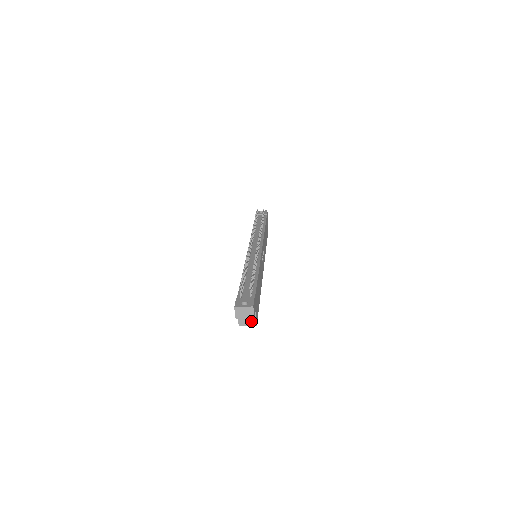
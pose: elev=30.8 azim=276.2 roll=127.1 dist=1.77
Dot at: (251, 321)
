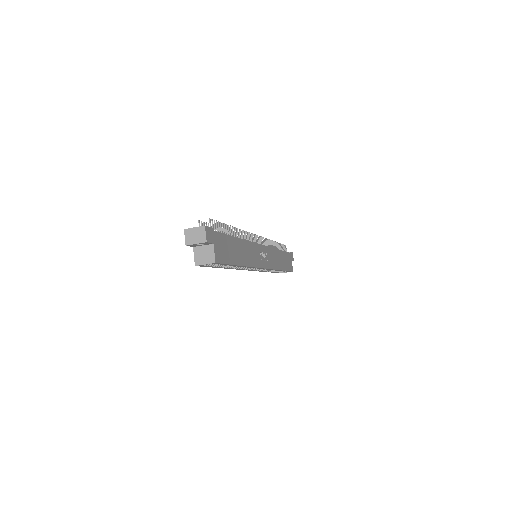
Dot at: (209, 257)
